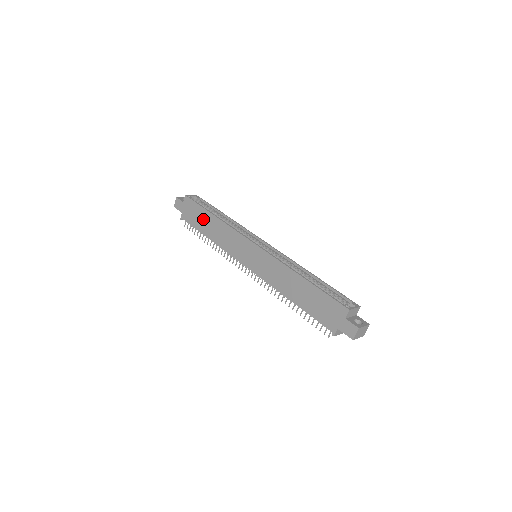
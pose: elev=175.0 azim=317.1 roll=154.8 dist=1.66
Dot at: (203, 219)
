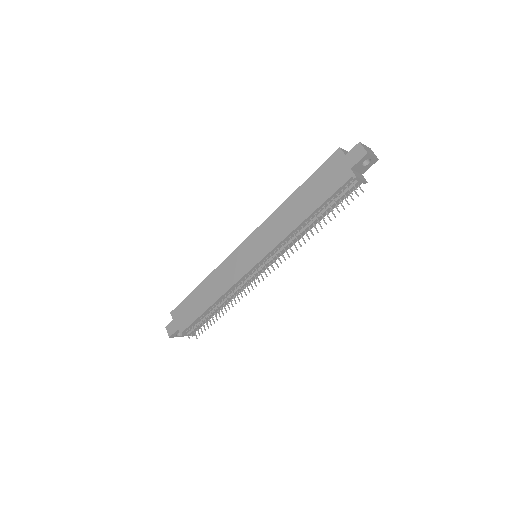
Dot at: (196, 301)
